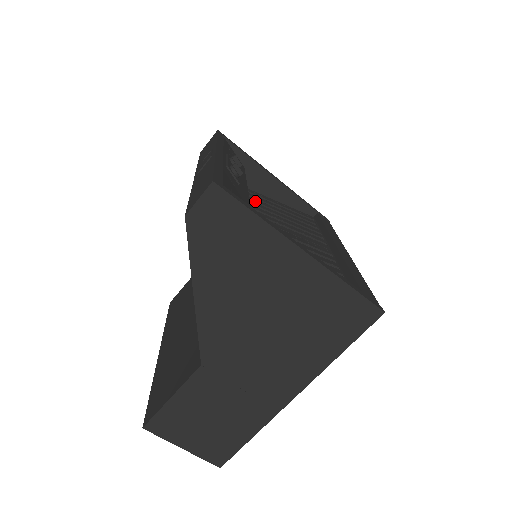
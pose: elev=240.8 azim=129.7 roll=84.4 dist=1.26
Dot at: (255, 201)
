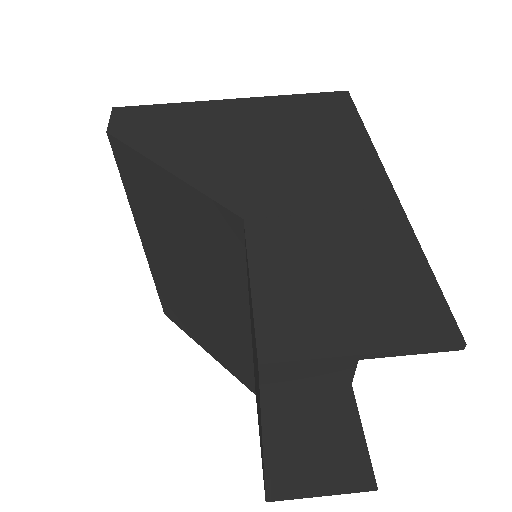
Dot at: occluded
